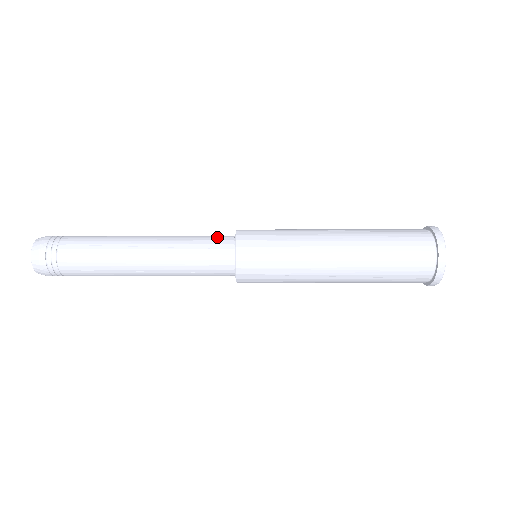
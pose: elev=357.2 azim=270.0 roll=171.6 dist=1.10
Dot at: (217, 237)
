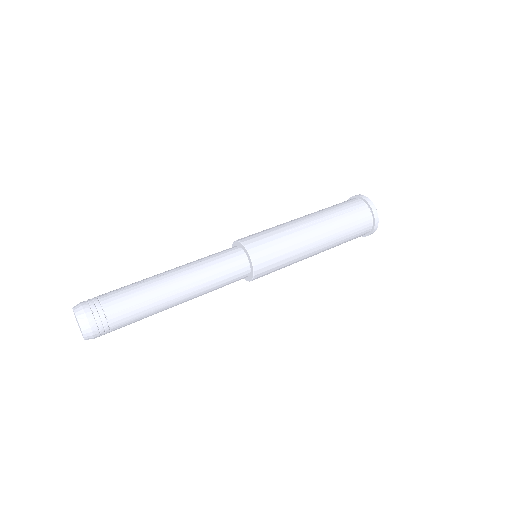
Dot at: (232, 258)
